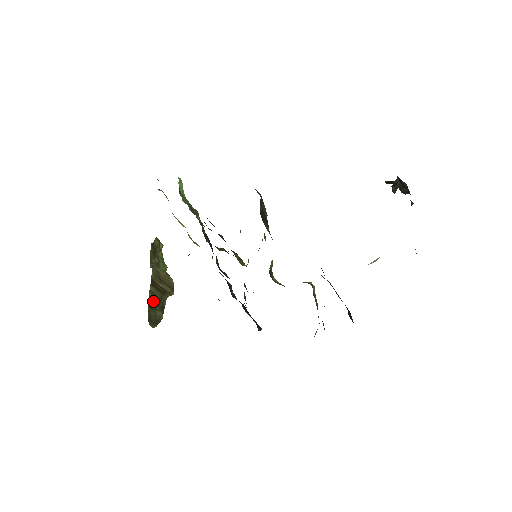
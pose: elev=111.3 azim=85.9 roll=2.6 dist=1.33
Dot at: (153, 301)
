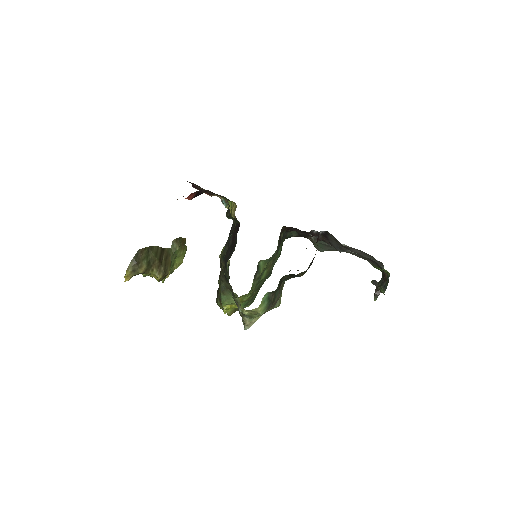
Dot at: (153, 251)
